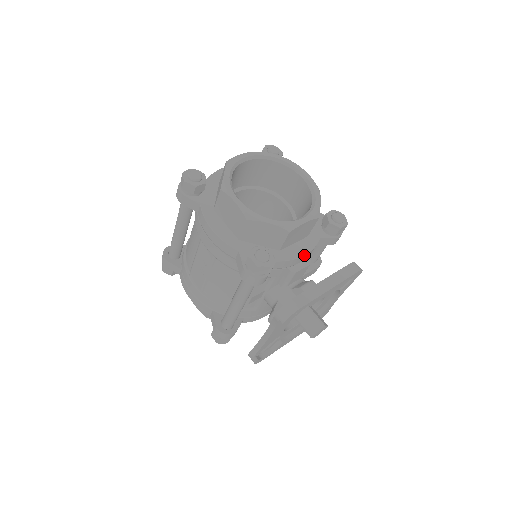
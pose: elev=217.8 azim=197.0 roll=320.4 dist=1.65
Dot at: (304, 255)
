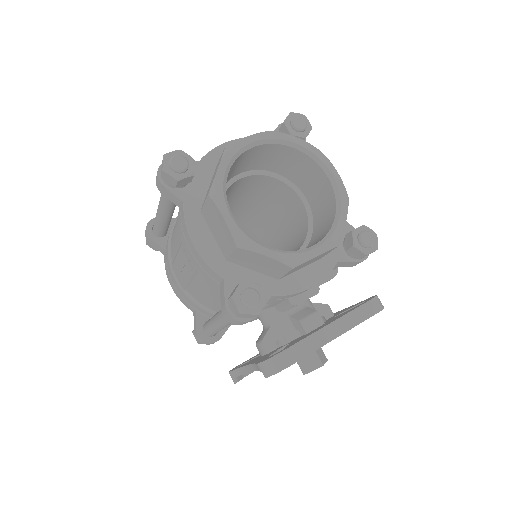
Dot at: (310, 287)
